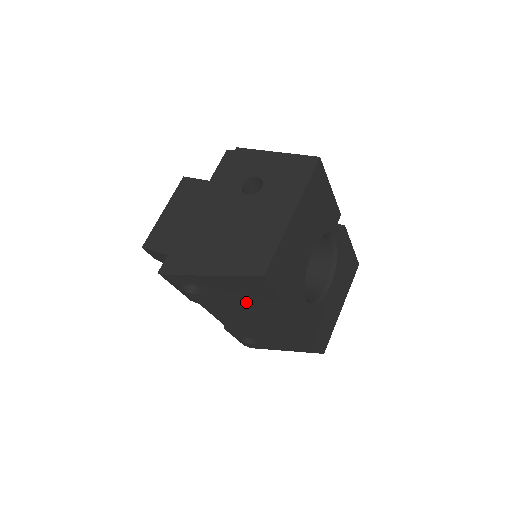
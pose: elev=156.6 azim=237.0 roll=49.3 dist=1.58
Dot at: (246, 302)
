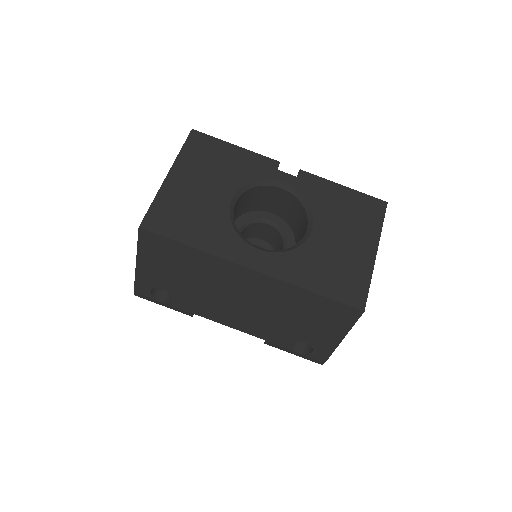
Dot at: (194, 278)
